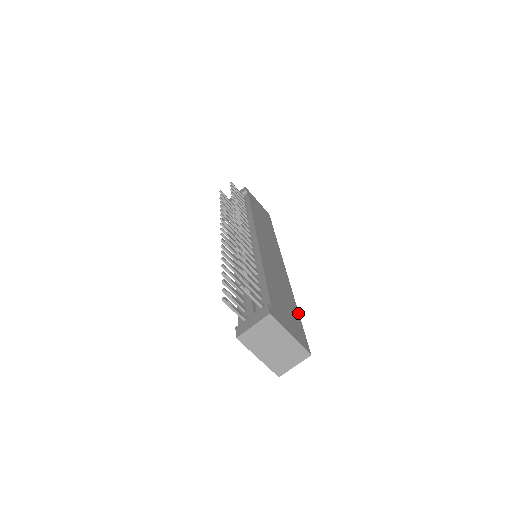
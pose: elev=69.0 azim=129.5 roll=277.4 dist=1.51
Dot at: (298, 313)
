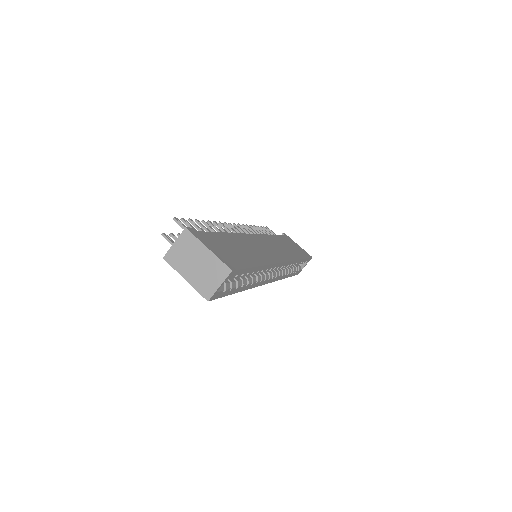
Dot at: (255, 266)
